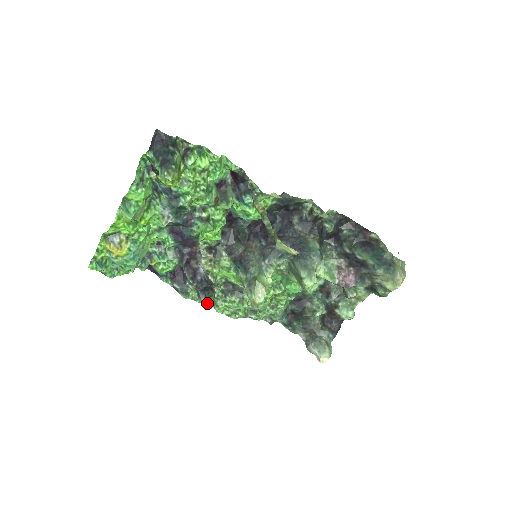
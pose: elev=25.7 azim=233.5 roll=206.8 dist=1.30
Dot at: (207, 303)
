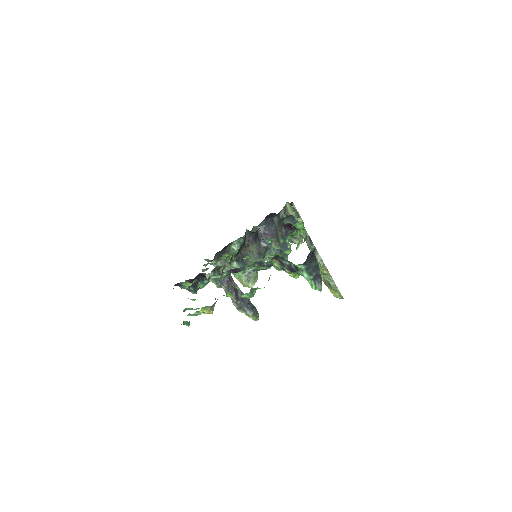
Dot at: (256, 318)
